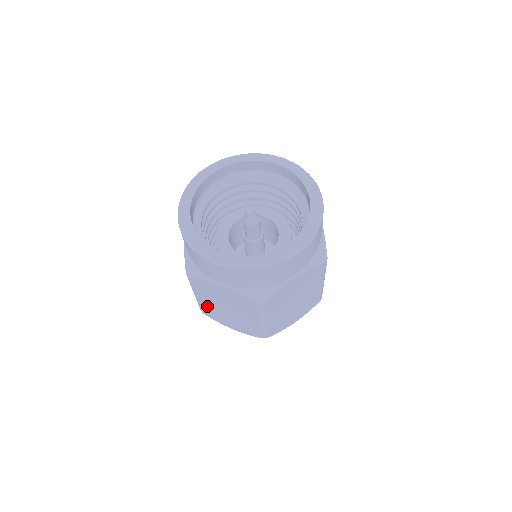
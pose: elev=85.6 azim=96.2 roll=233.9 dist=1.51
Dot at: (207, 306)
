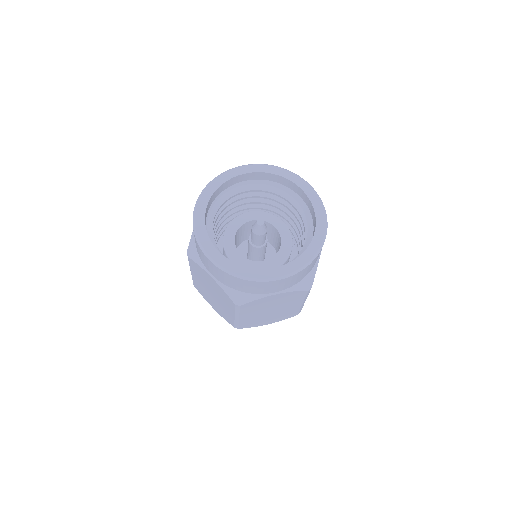
Dot at: (198, 283)
